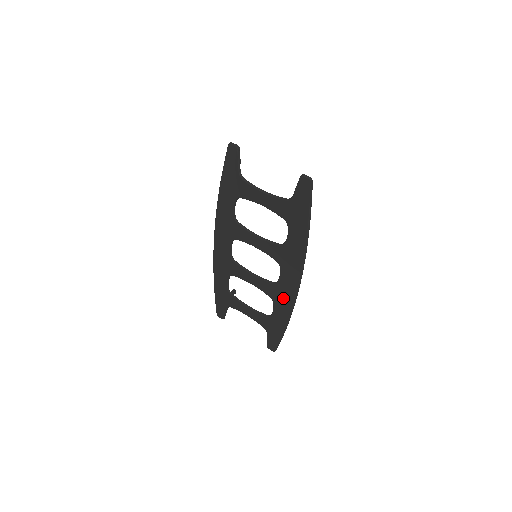
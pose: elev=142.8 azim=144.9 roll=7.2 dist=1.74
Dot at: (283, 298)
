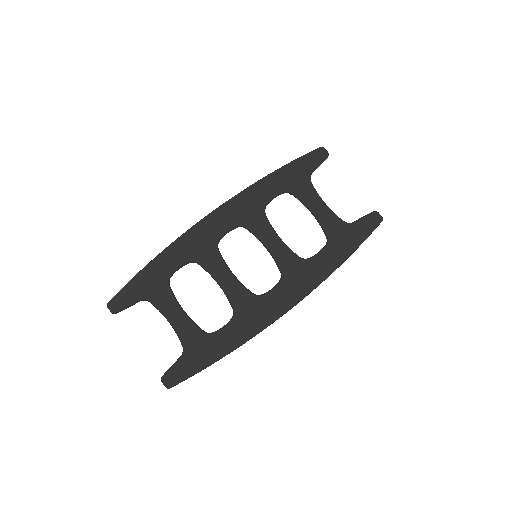
Dot at: (254, 317)
